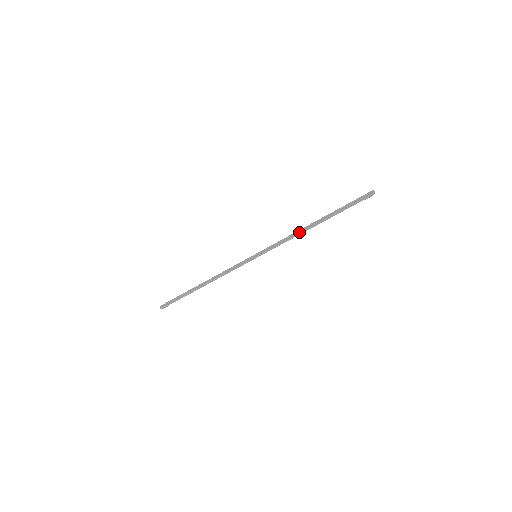
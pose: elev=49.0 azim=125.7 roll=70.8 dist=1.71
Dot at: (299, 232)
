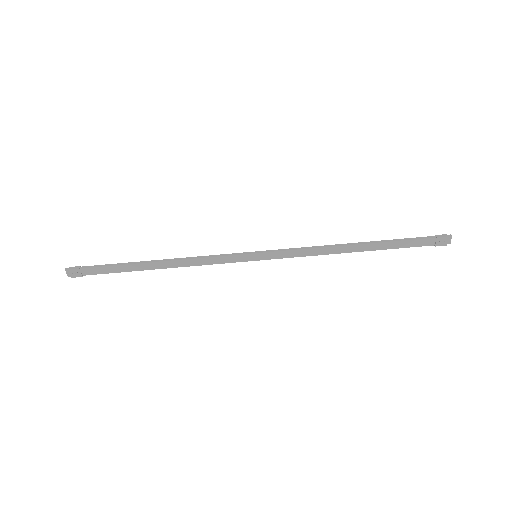
Dot at: occluded
